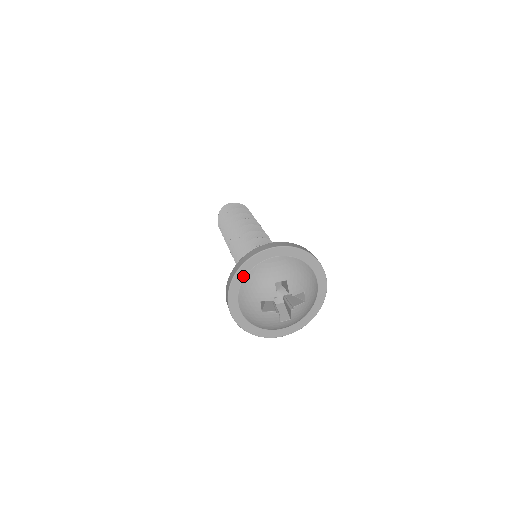
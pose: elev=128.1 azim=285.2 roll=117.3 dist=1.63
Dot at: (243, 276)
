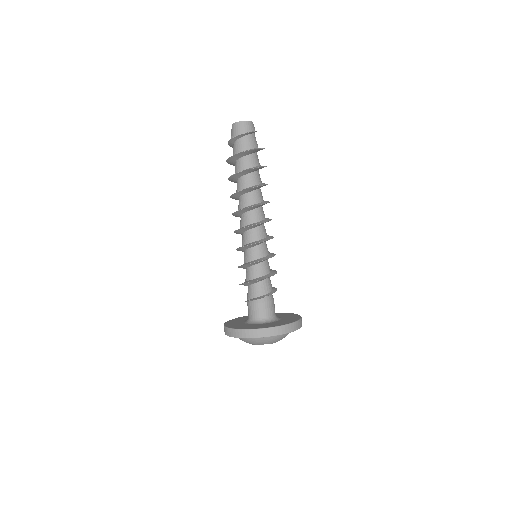
Dot at: occluded
